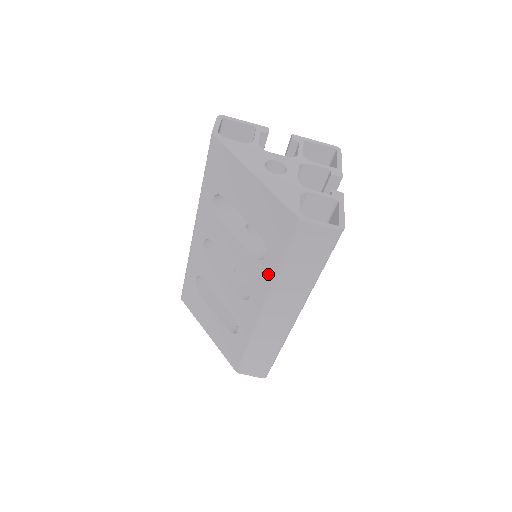
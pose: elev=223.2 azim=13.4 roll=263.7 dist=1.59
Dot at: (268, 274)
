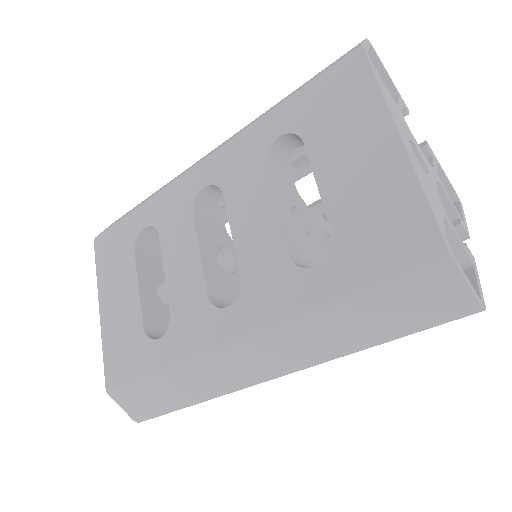
Dot at: (298, 294)
